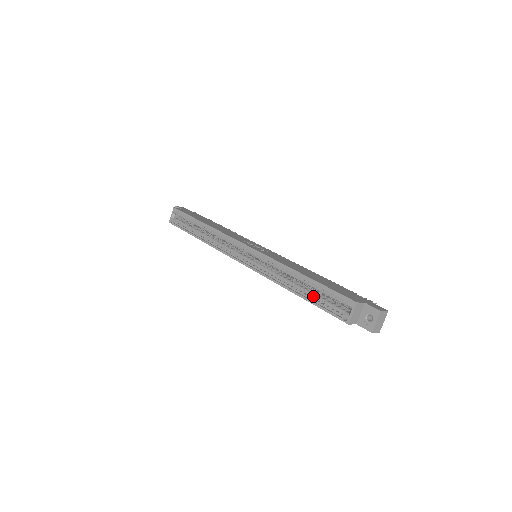
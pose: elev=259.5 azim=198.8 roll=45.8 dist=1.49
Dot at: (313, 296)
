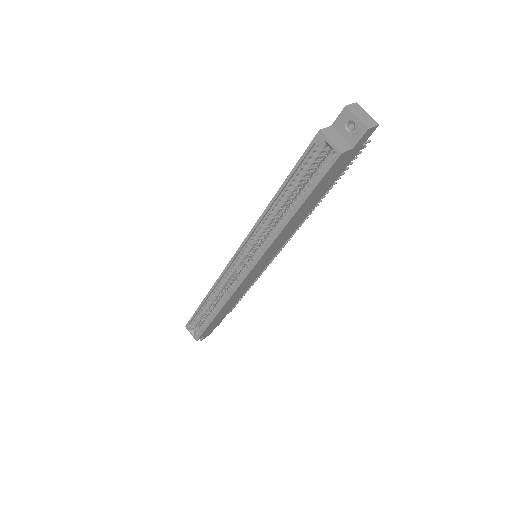
Dot at: (302, 193)
